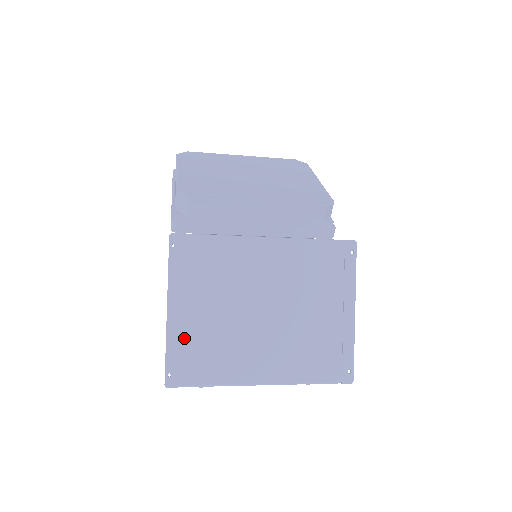
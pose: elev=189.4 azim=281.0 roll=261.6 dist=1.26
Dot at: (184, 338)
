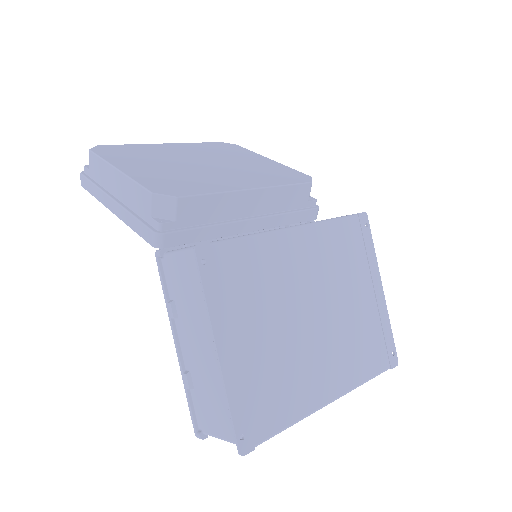
Dot at: (245, 381)
